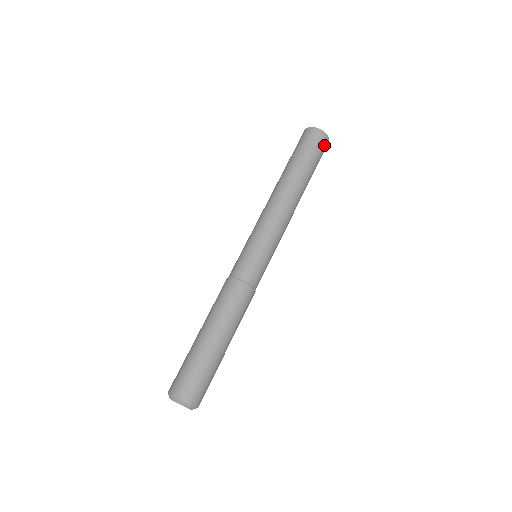
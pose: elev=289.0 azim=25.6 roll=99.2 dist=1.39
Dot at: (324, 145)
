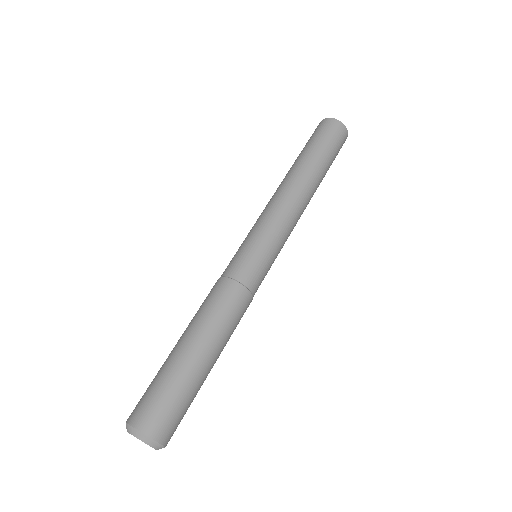
Dot at: (340, 134)
